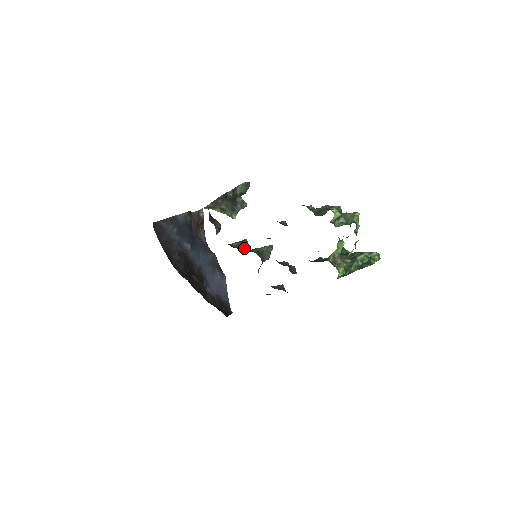
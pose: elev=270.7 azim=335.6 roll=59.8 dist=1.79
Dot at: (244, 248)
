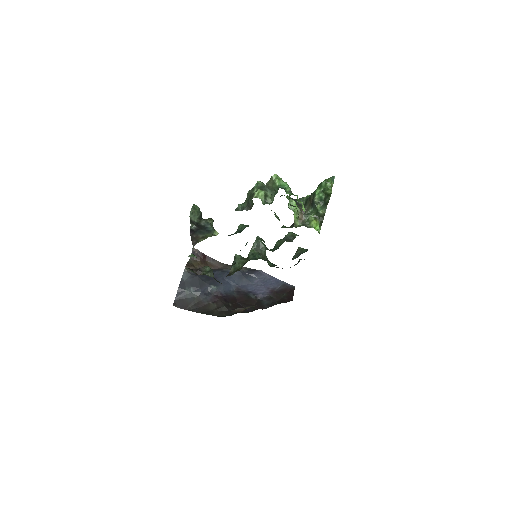
Dot at: (240, 265)
